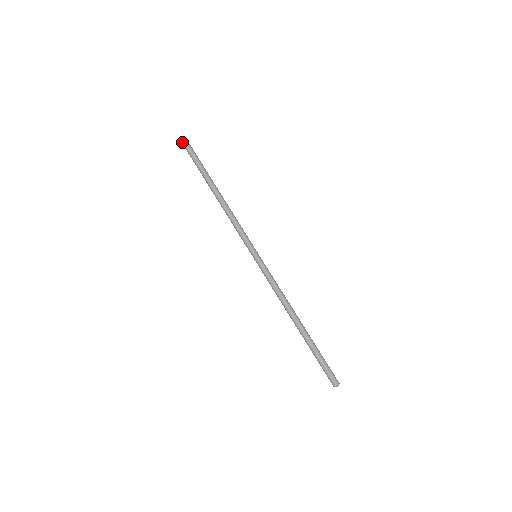
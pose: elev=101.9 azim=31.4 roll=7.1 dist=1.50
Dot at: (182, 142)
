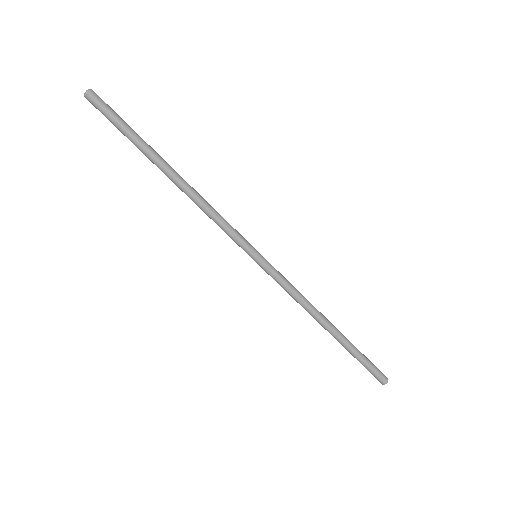
Dot at: occluded
